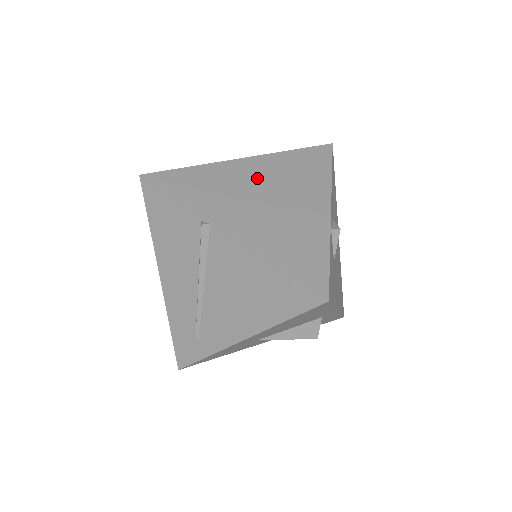
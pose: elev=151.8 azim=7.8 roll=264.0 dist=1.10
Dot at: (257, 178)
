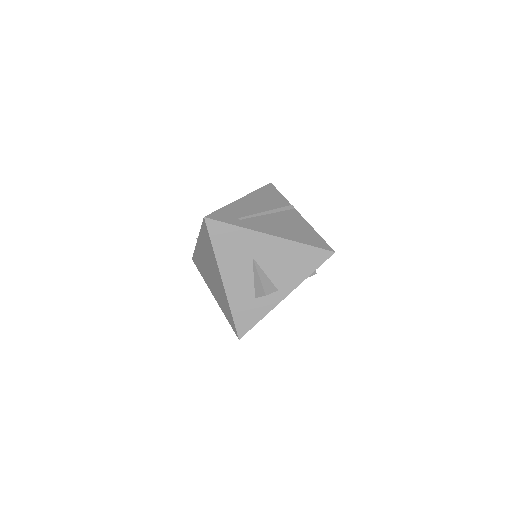
Dot at: occluded
